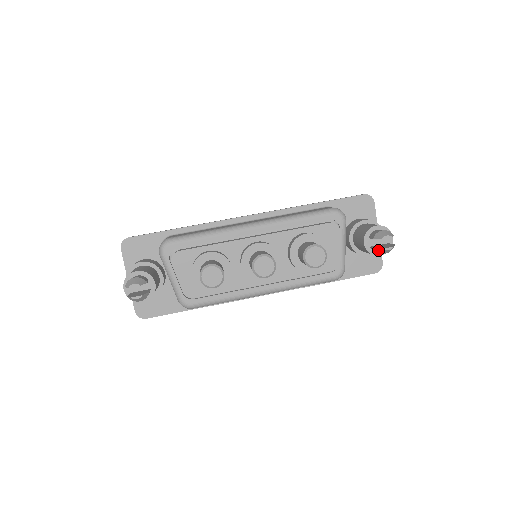
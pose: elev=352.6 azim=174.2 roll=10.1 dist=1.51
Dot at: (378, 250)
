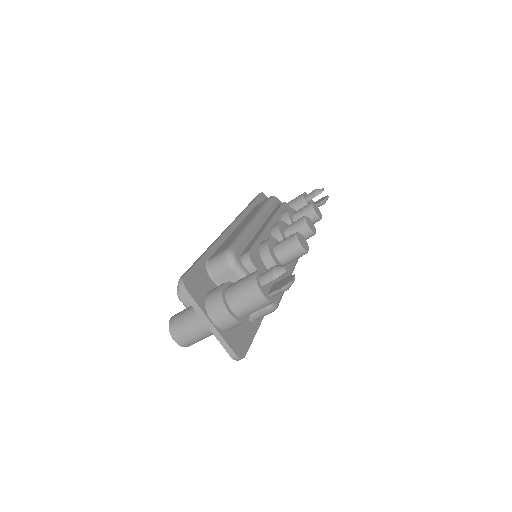
Dot at: (323, 201)
